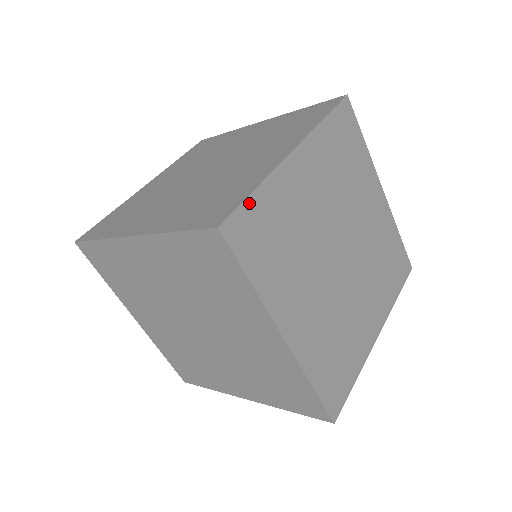
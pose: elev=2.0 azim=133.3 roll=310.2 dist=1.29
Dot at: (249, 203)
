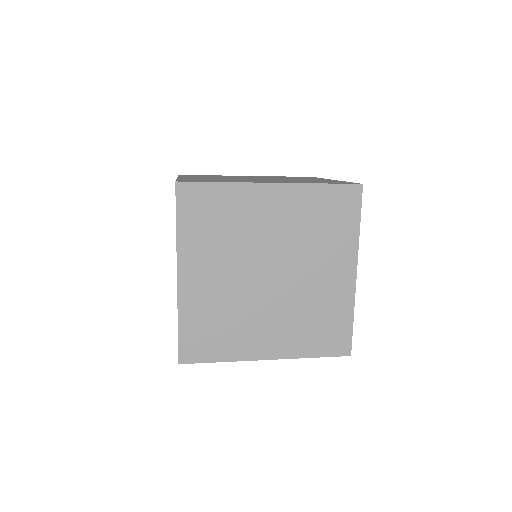
Dot at: (352, 328)
